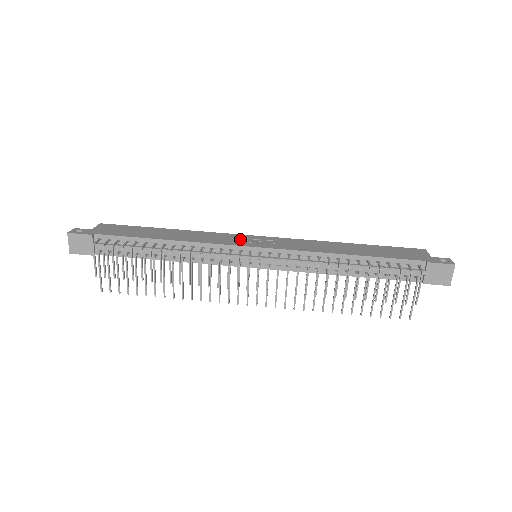
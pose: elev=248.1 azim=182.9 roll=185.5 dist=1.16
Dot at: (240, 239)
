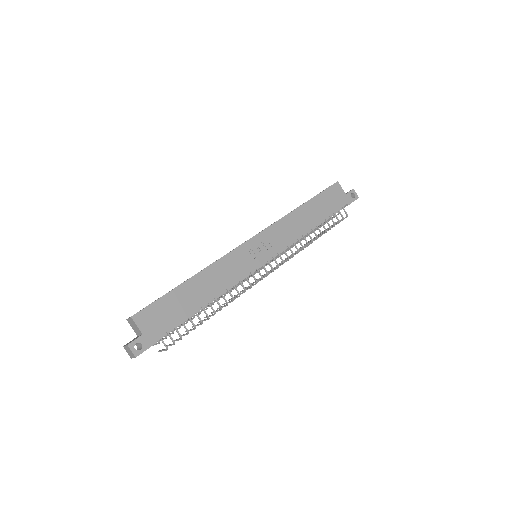
Dot at: (248, 256)
